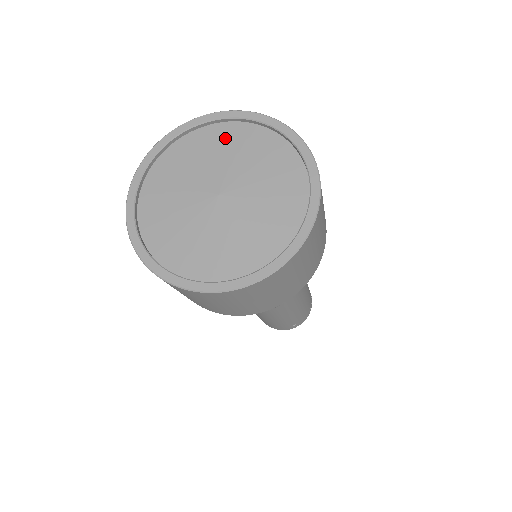
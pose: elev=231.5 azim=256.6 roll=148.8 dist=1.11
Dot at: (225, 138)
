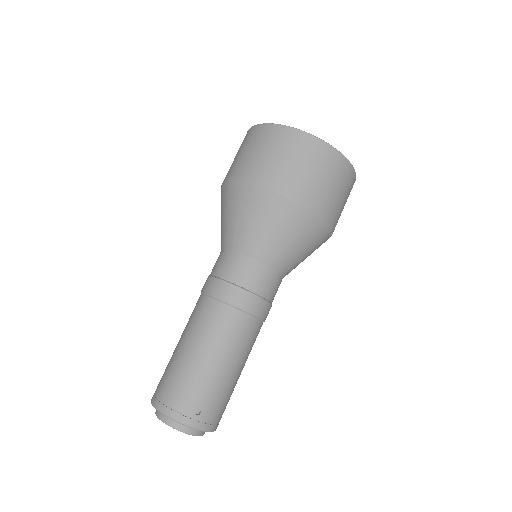
Dot at: occluded
